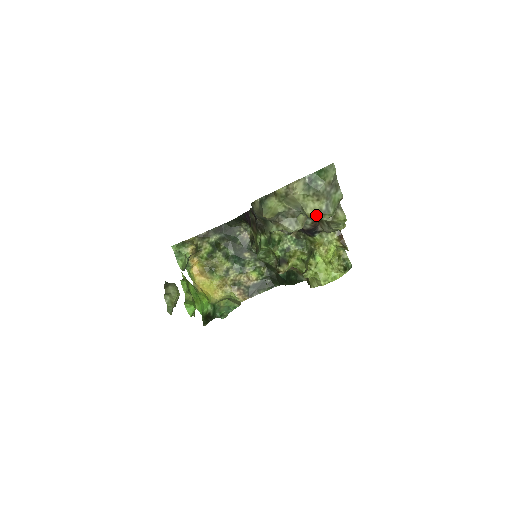
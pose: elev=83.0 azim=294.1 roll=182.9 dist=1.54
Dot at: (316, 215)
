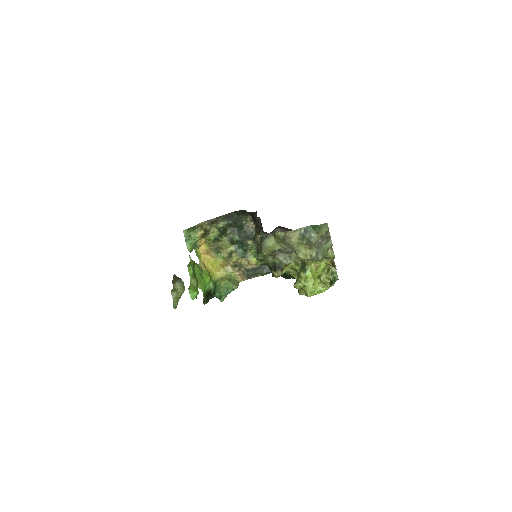
Dot at: (307, 259)
